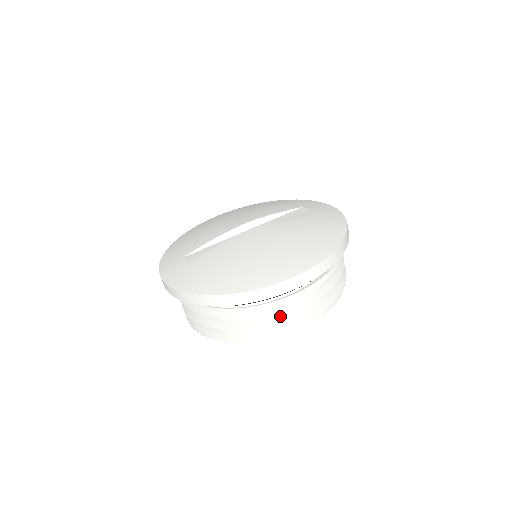
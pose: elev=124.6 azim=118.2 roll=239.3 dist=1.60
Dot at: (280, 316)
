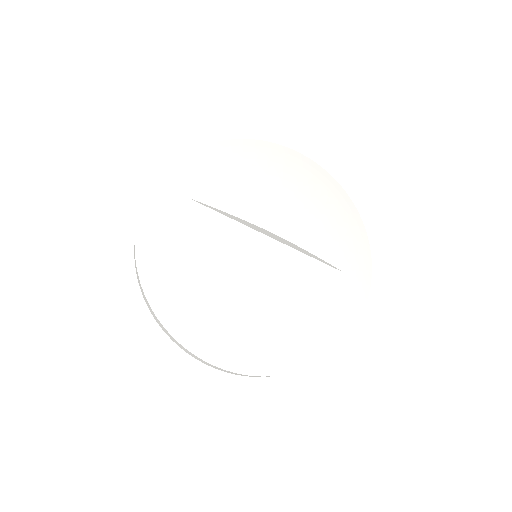
Dot at: occluded
